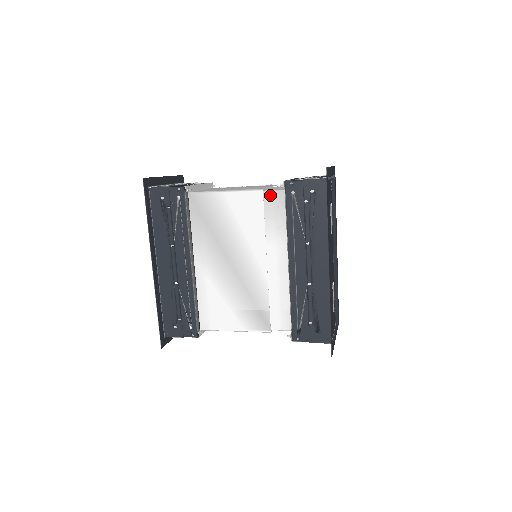
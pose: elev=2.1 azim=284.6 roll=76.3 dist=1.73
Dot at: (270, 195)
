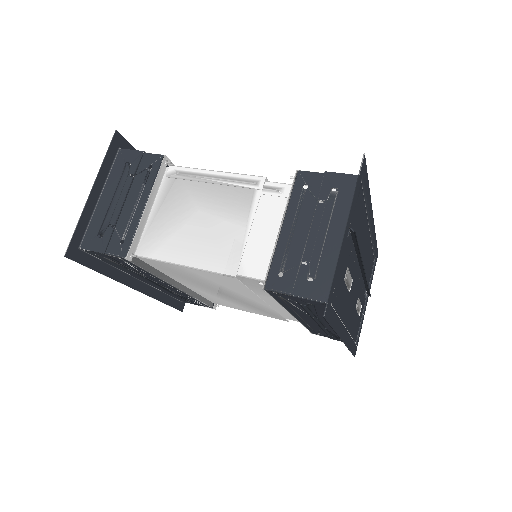
Dot at: (249, 280)
